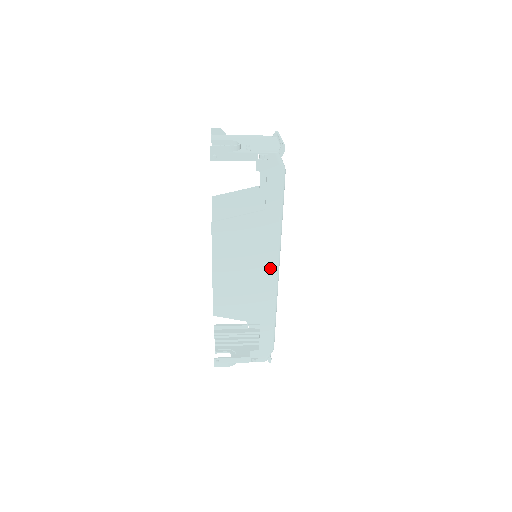
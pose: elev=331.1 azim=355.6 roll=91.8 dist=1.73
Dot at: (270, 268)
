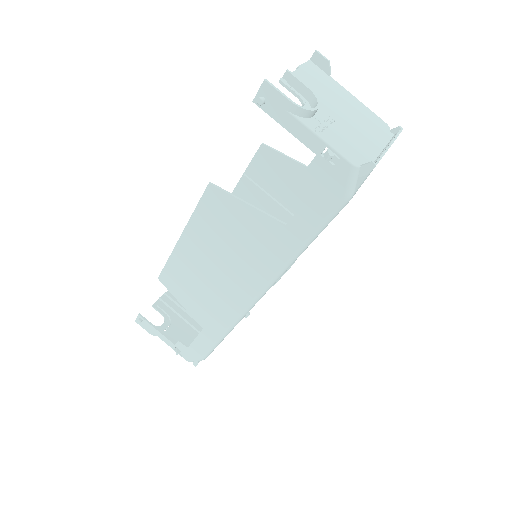
Dot at: (249, 290)
